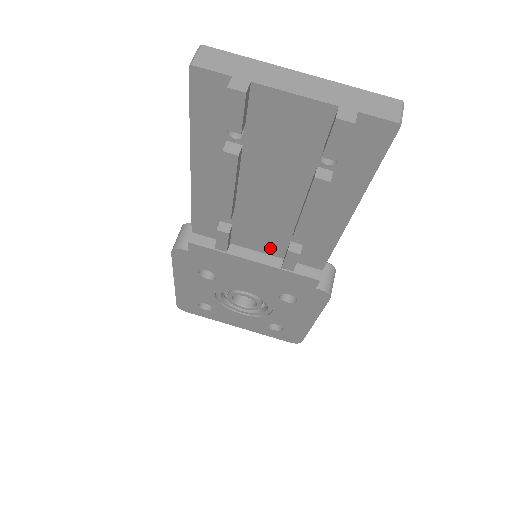
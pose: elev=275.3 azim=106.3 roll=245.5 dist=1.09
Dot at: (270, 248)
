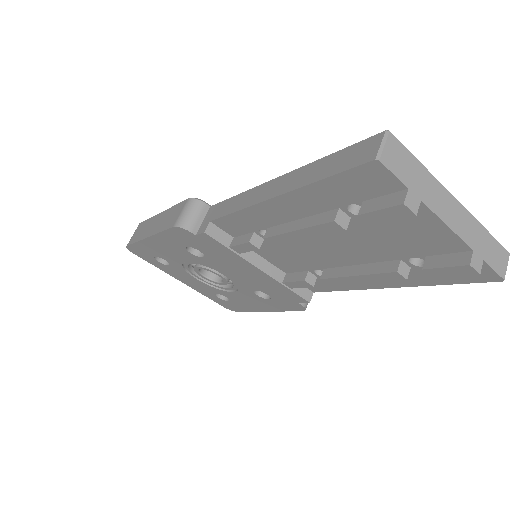
Dot at: (282, 264)
